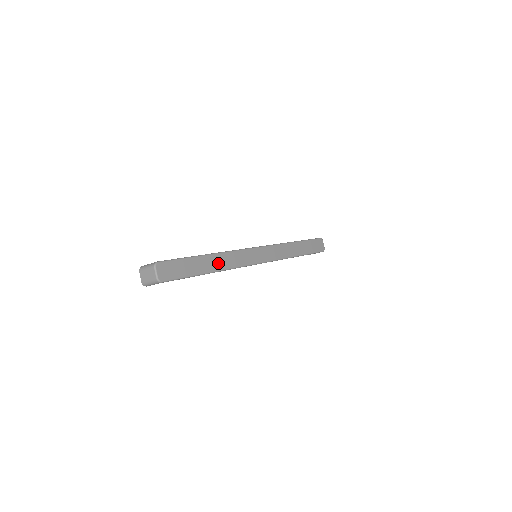
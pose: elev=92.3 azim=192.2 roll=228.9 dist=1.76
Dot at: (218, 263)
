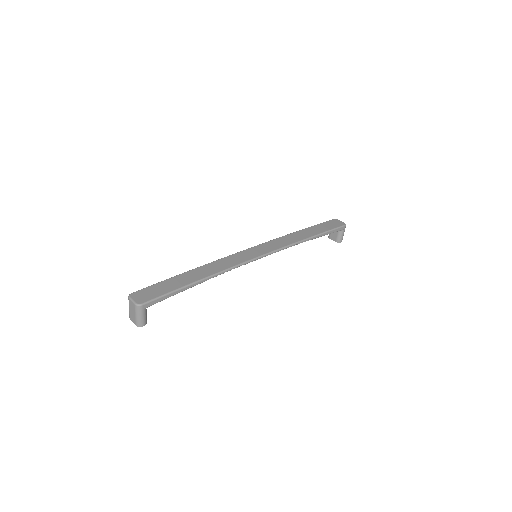
Dot at: (205, 272)
